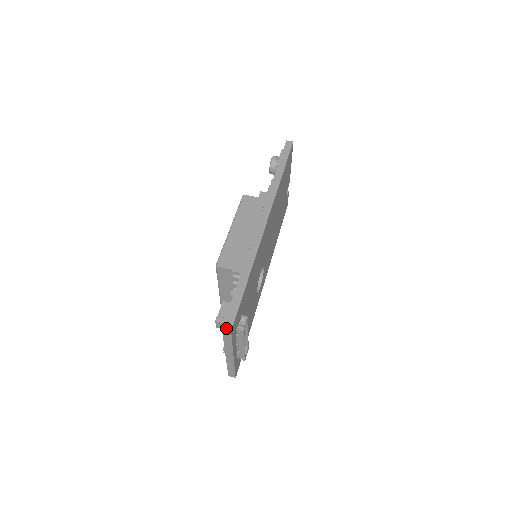
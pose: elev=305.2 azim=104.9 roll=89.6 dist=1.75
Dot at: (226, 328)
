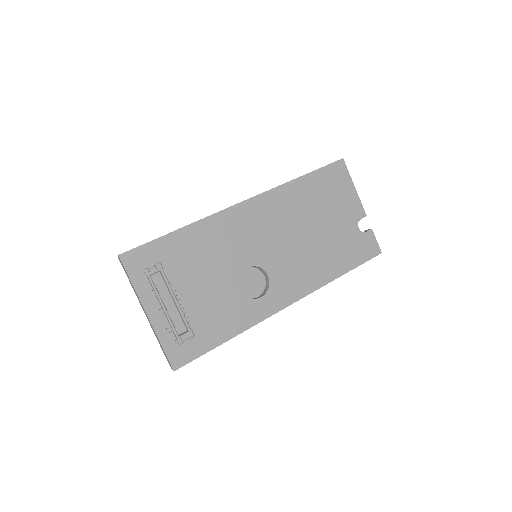
Dot at: (120, 254)
